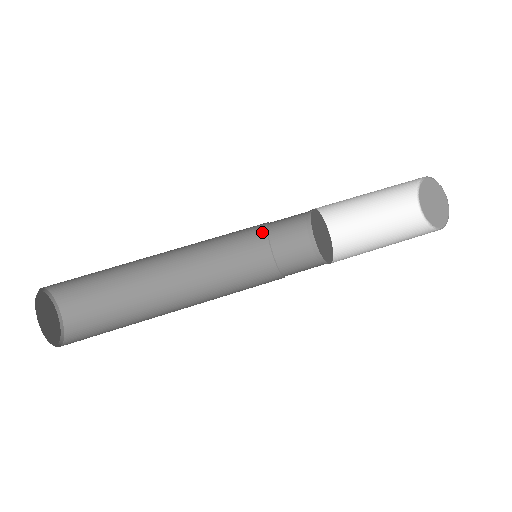
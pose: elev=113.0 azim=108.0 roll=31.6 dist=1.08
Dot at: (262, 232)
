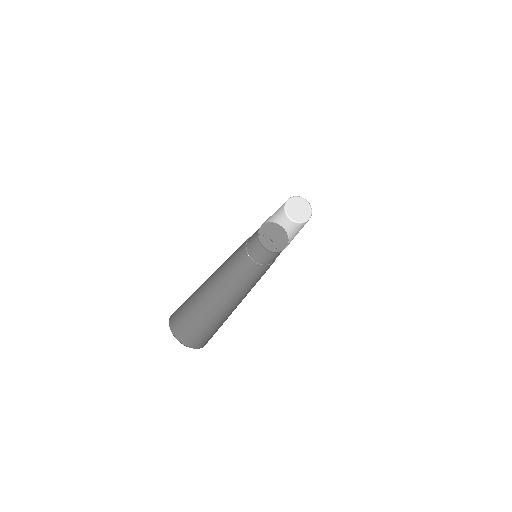
Dot at: (248, 258)
